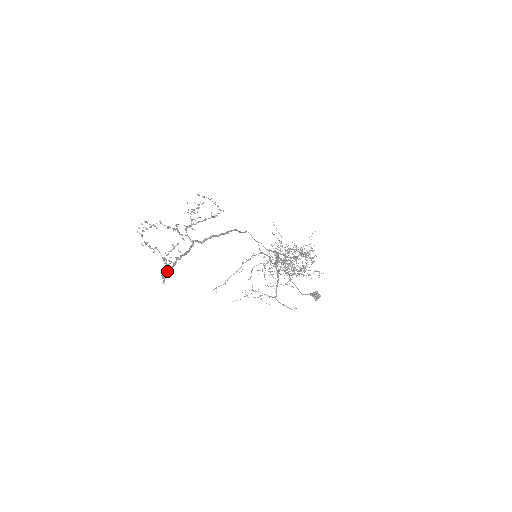
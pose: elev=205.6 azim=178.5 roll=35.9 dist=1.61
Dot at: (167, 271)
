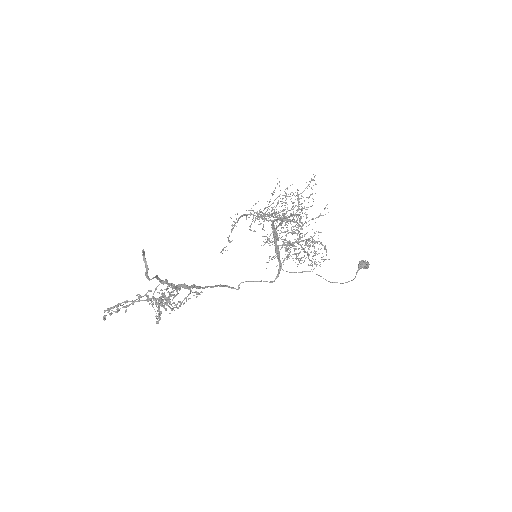
Dot at: (160, 300)
